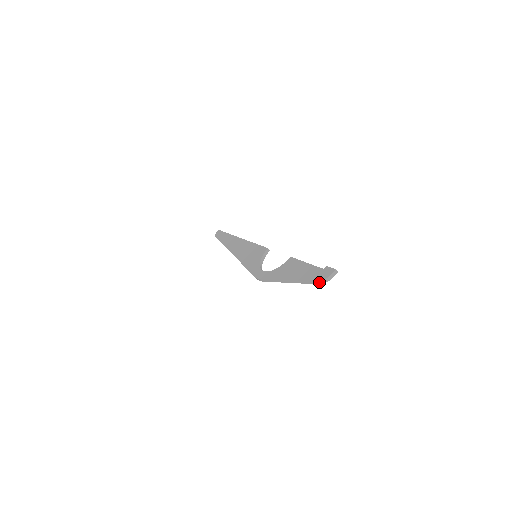
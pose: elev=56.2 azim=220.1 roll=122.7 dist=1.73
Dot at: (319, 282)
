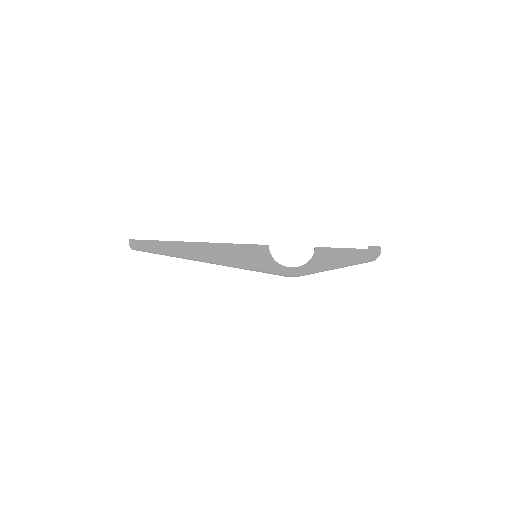
Dot at: (374, 260)
